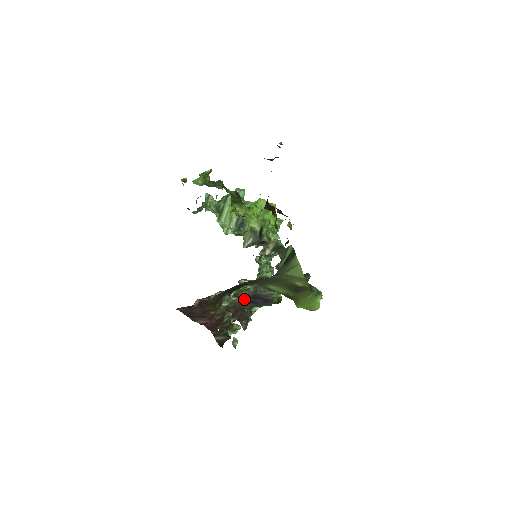
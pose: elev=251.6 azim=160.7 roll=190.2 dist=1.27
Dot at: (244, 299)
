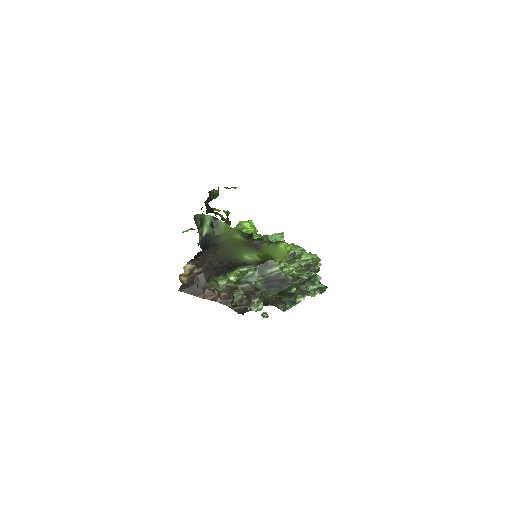
Dot at: (261, 286)
